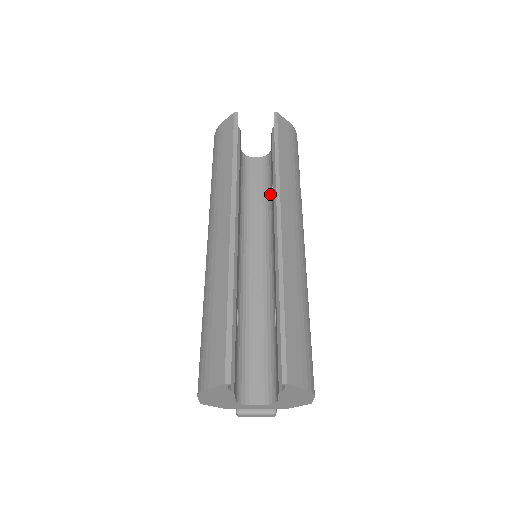
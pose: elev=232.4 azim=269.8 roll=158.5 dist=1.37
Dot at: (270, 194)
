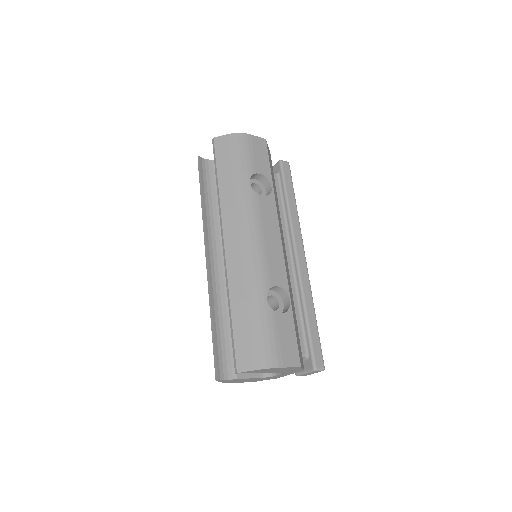
Dot at: occluded
